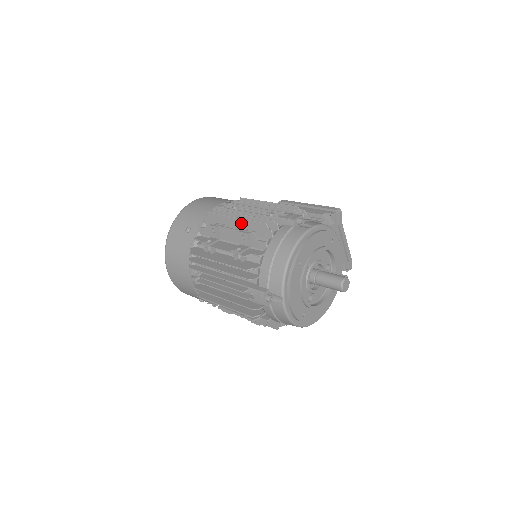
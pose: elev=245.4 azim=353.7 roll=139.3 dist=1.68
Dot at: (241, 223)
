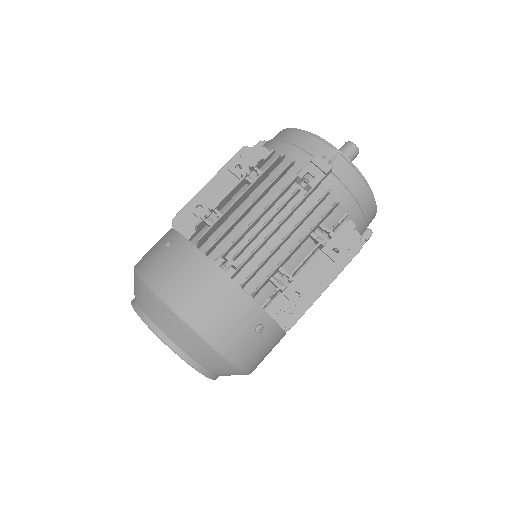
Dot at: occluded
